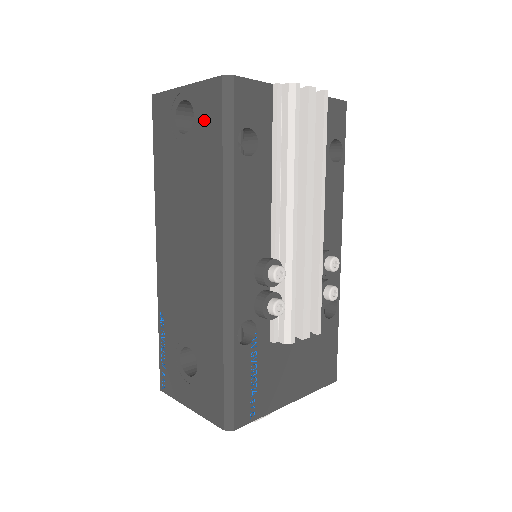
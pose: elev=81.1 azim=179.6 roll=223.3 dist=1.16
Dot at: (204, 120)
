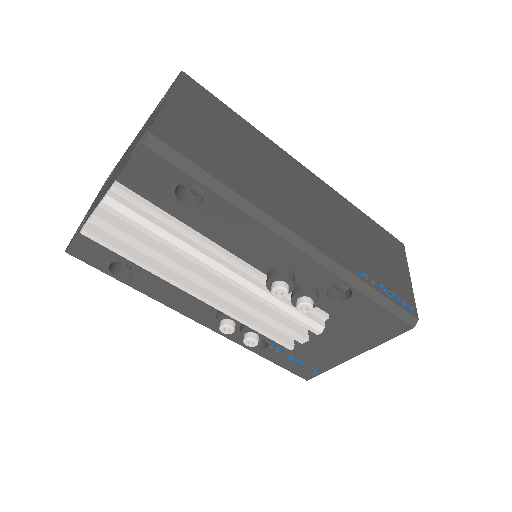
Dot at: occluded
